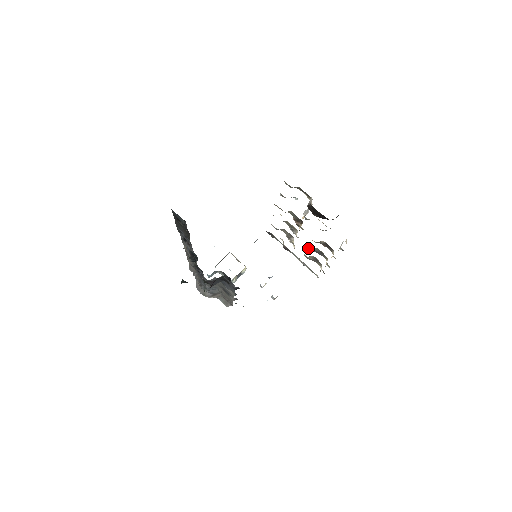
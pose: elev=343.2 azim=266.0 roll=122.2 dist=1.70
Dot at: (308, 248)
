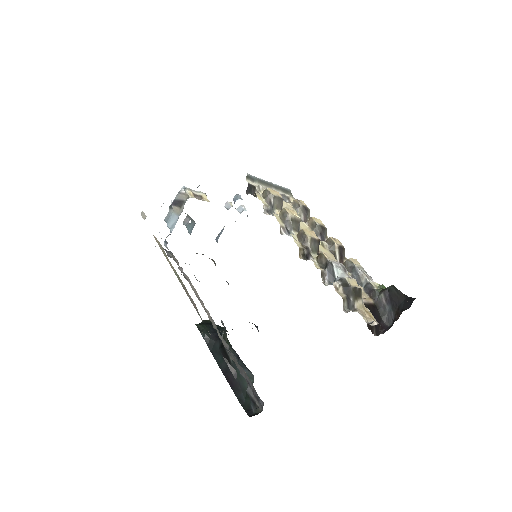
Dot at: occluded
